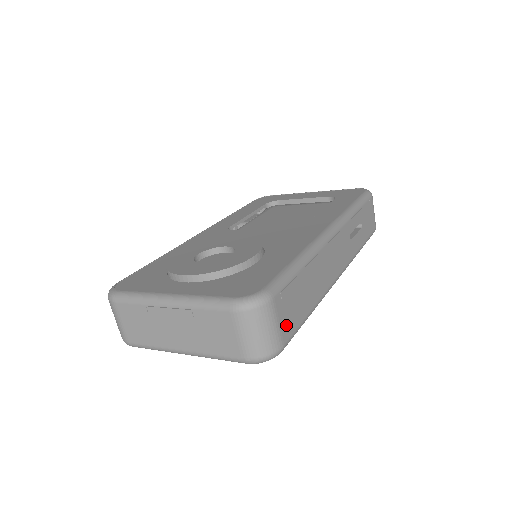
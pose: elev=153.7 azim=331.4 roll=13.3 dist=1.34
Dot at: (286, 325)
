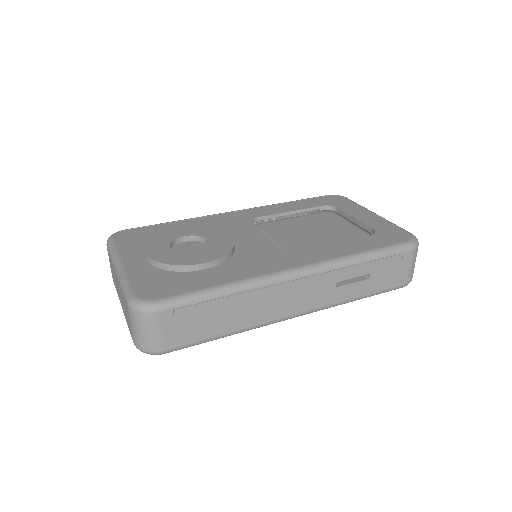
Dot at: (175, 336)
